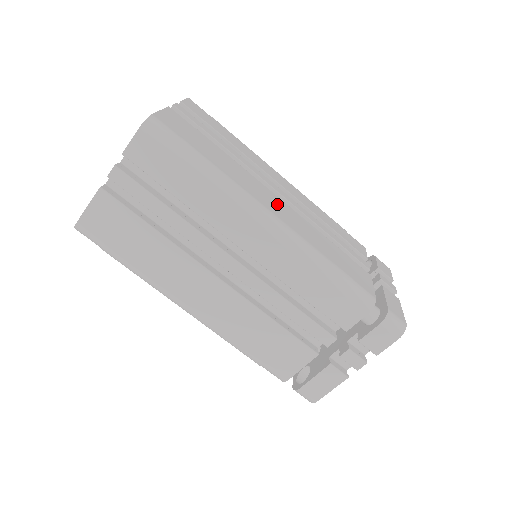
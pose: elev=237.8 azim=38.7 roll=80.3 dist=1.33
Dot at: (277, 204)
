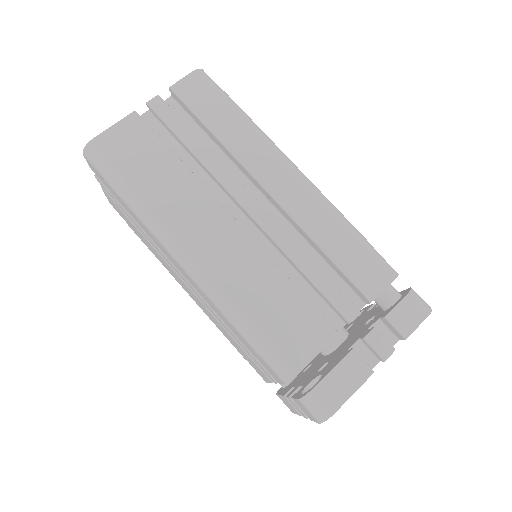
Dot at: occluded
